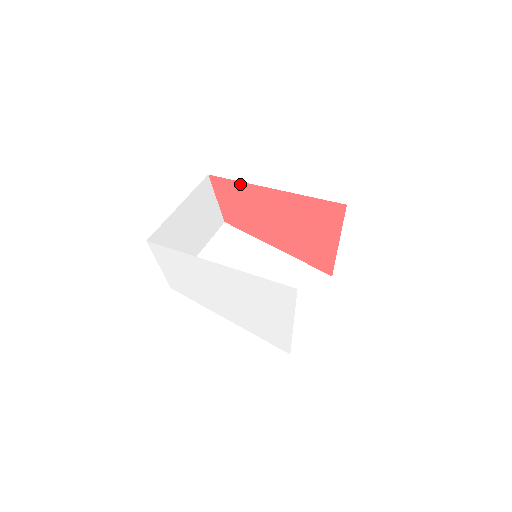
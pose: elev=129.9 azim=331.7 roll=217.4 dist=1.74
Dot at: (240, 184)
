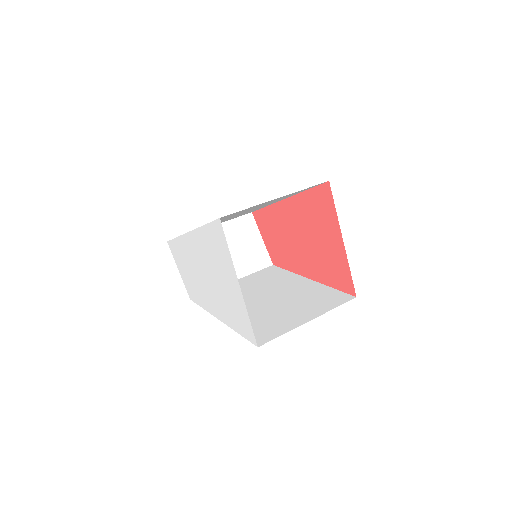
Dot at: (268, 209)
